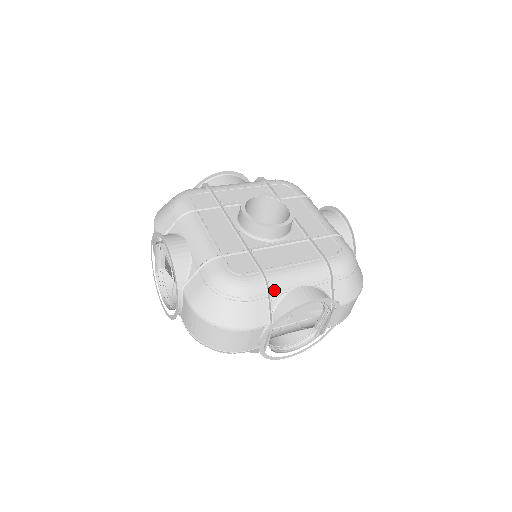
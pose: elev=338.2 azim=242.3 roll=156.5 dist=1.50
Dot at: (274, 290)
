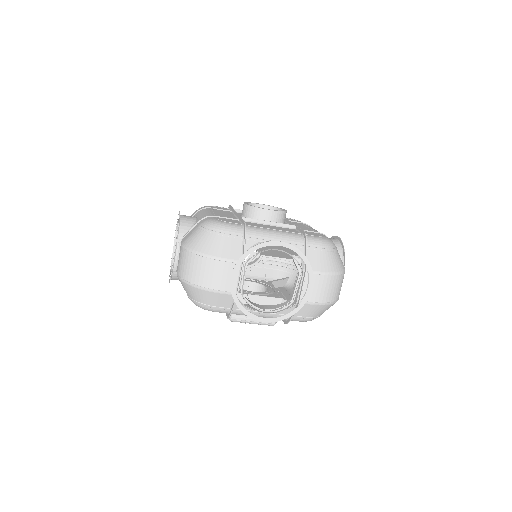
Dot at: (250, 236)
